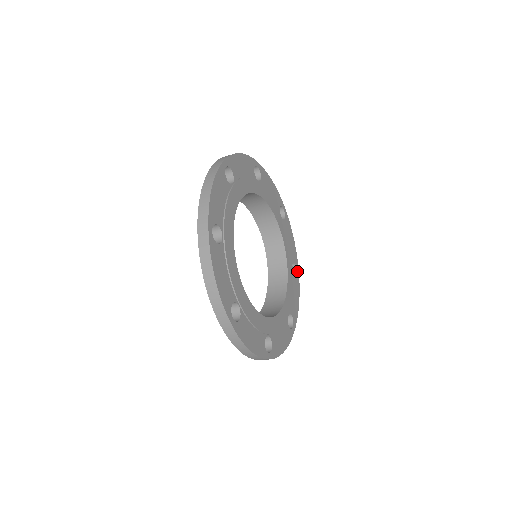
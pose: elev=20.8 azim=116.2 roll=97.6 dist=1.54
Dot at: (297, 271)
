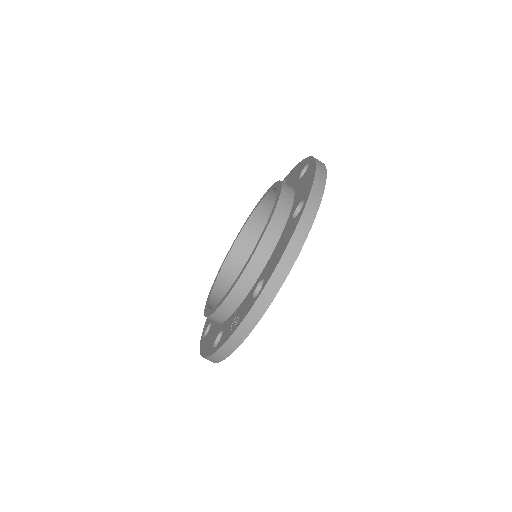
Dot at: occluded
